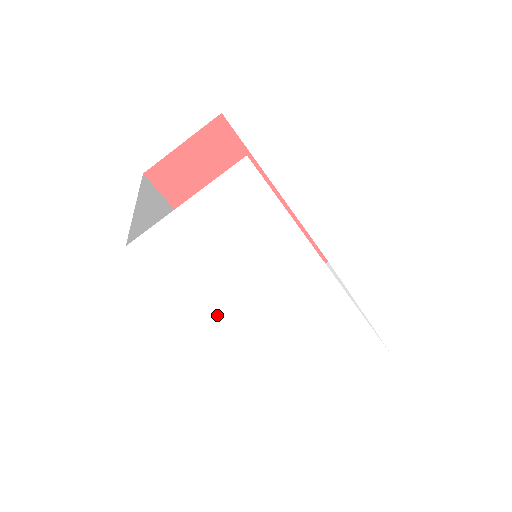
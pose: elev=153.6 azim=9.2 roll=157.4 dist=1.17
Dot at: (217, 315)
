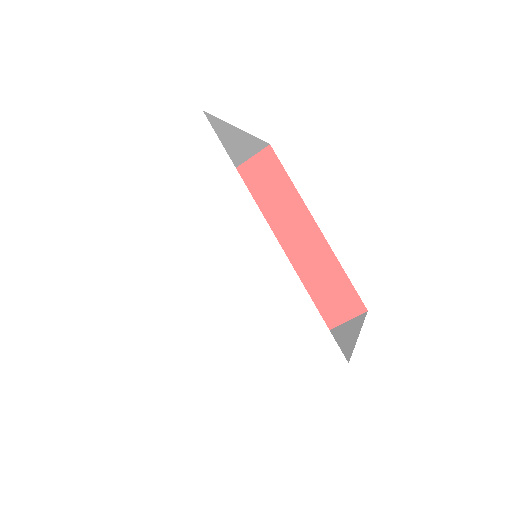
Dot at: (169, 265)
